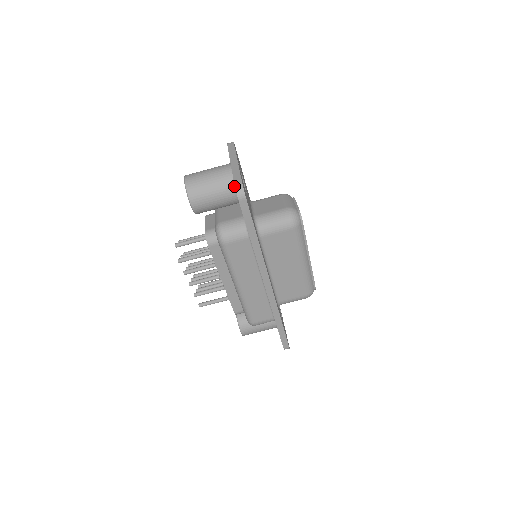
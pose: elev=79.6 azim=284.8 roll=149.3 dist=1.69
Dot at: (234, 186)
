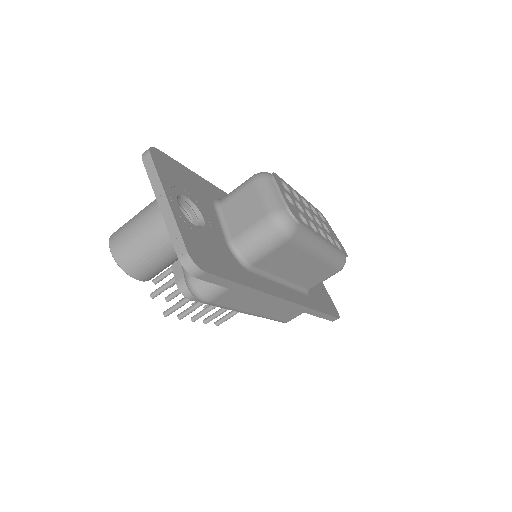
Dot at: occluded
